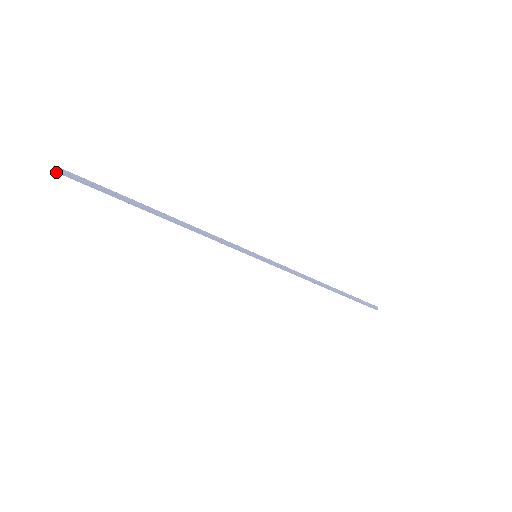
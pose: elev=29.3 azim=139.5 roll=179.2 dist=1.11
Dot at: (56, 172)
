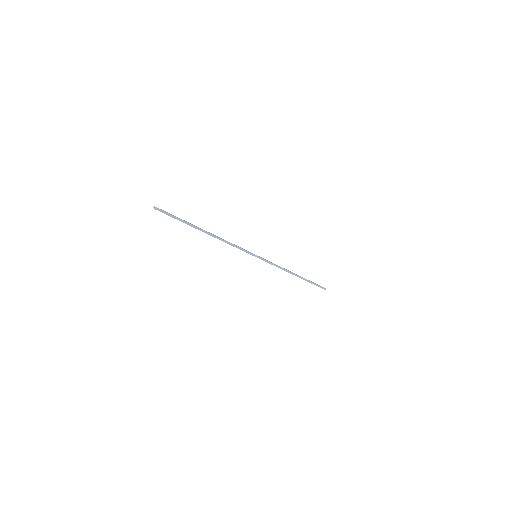
Dot at: (155, 209)
